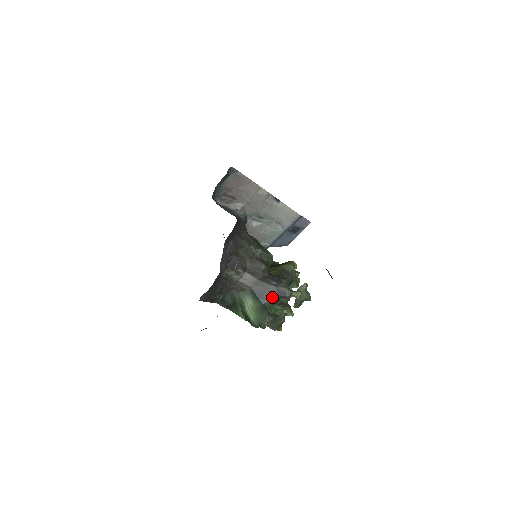
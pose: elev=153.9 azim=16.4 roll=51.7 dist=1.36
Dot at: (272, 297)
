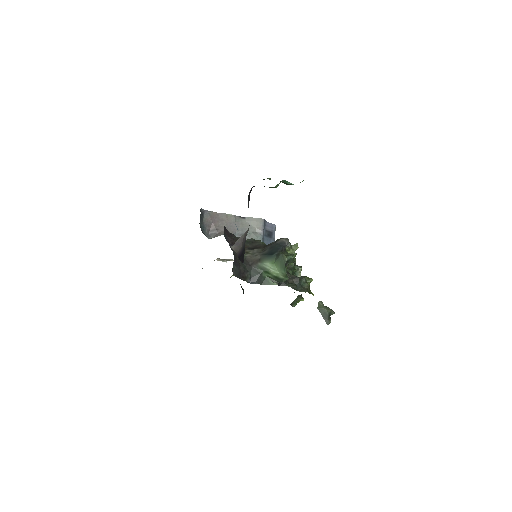
Dot at: (278, 248)
